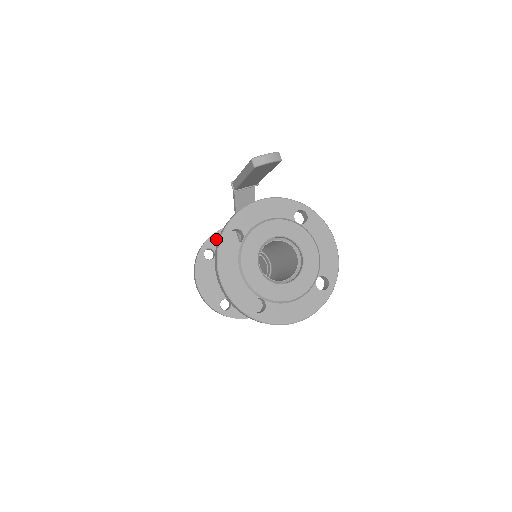
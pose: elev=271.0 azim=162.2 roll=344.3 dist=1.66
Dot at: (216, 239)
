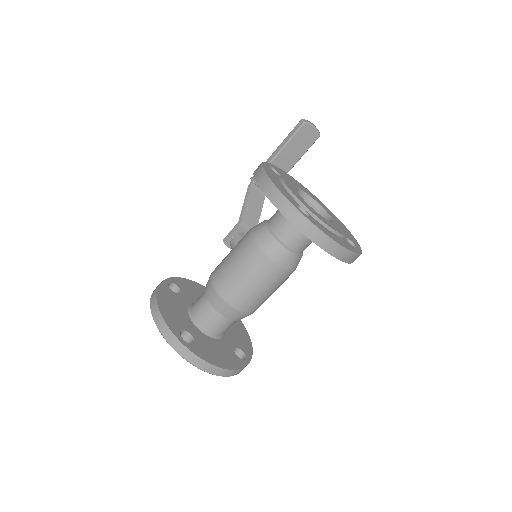
Dot at: (182, 282)
